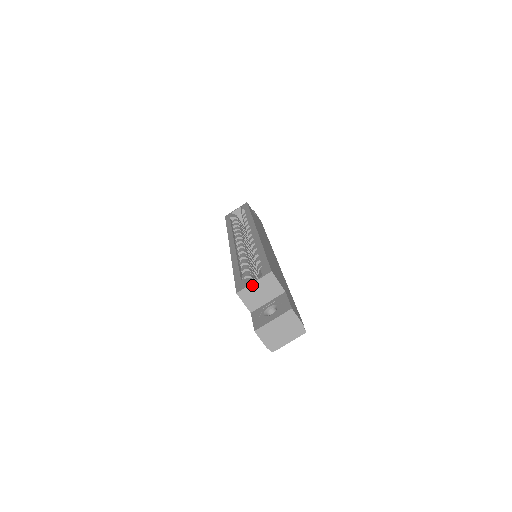
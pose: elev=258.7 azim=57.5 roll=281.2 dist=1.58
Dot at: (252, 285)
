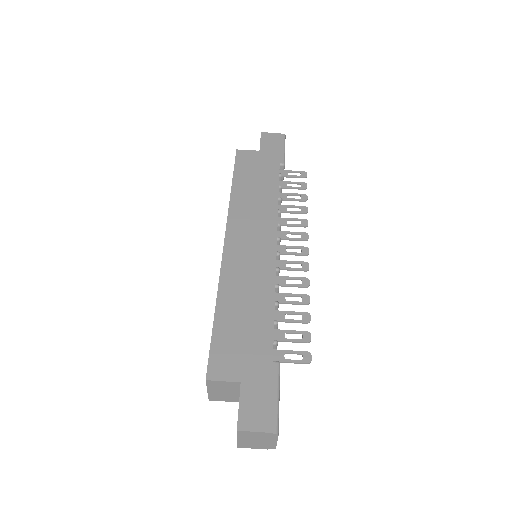
Dot at: (209, 392)
